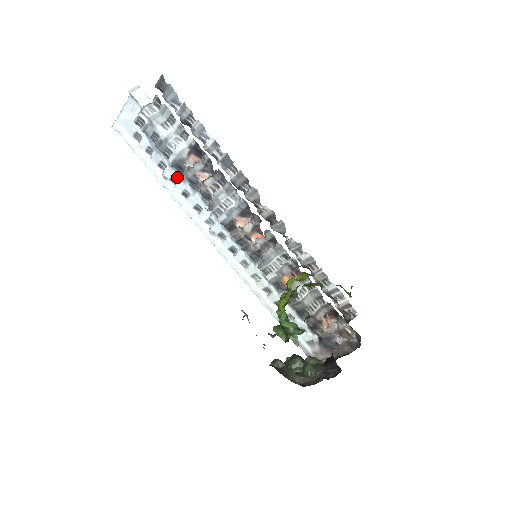
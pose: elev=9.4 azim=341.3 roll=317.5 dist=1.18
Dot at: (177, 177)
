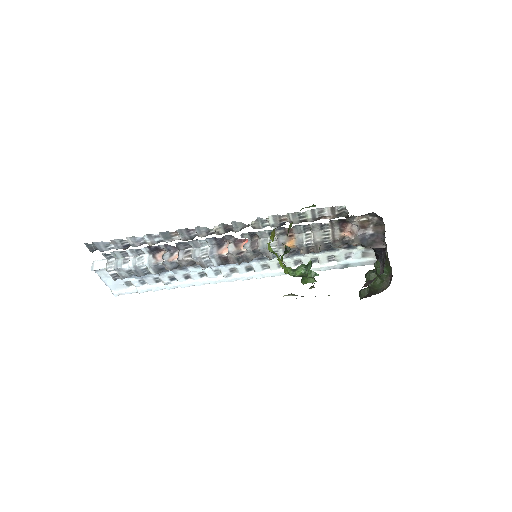
Dot at: (171, 275)
